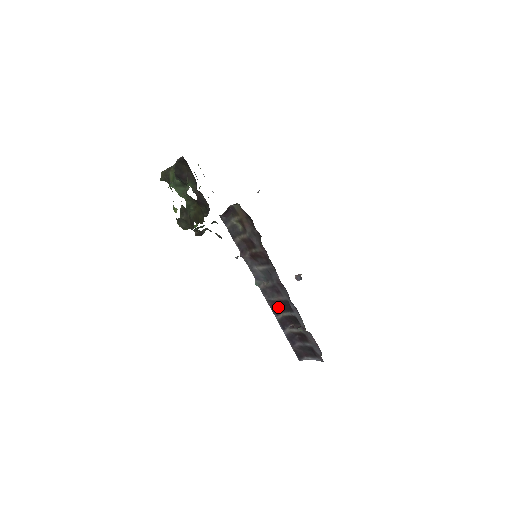
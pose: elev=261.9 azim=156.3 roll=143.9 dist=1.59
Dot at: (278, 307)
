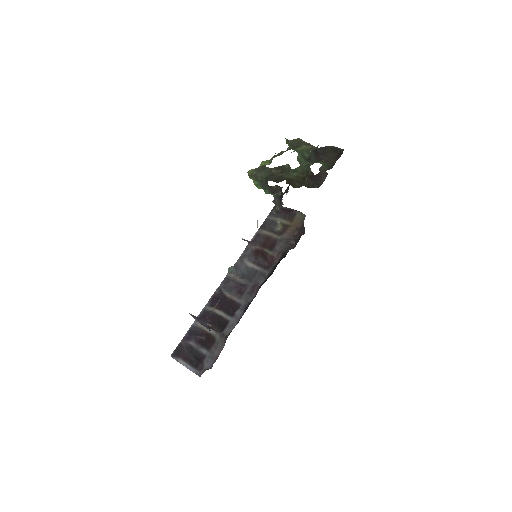
Dot at: (221, 301)
